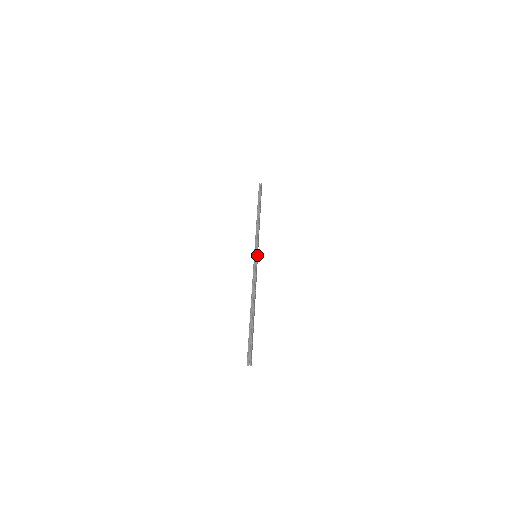
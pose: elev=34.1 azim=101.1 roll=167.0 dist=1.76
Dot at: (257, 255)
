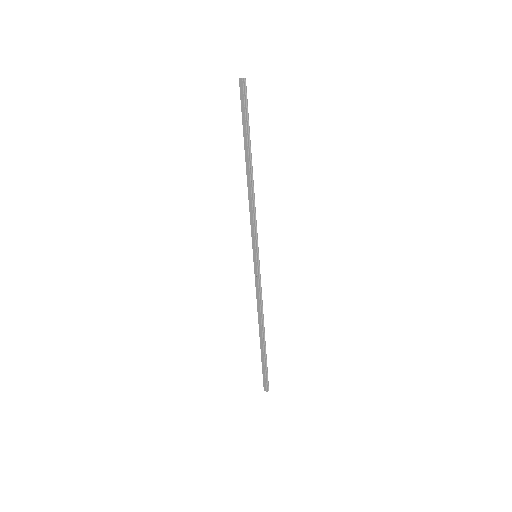
Dot at: (257, 255)
